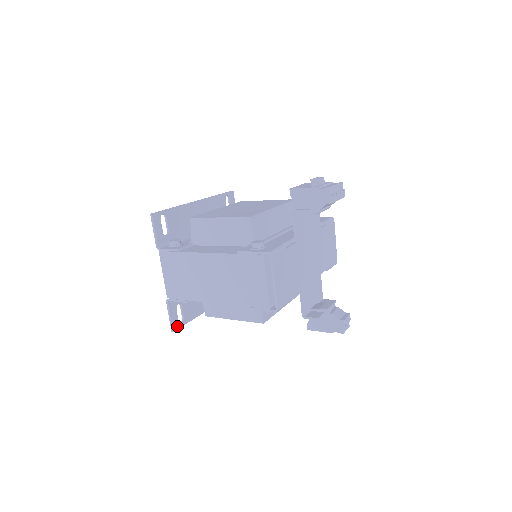
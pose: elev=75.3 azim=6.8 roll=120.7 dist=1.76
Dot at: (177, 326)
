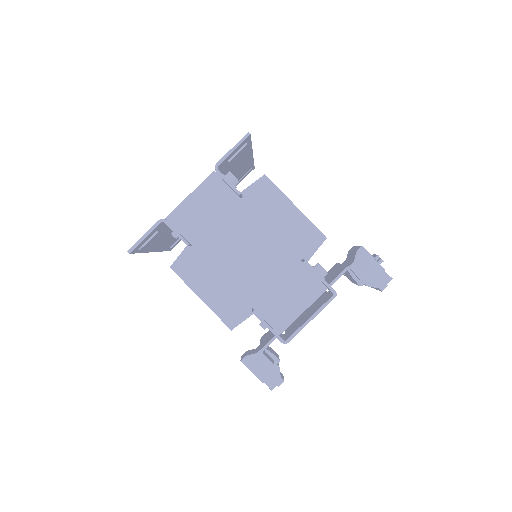
Dot at: (135, 250)
